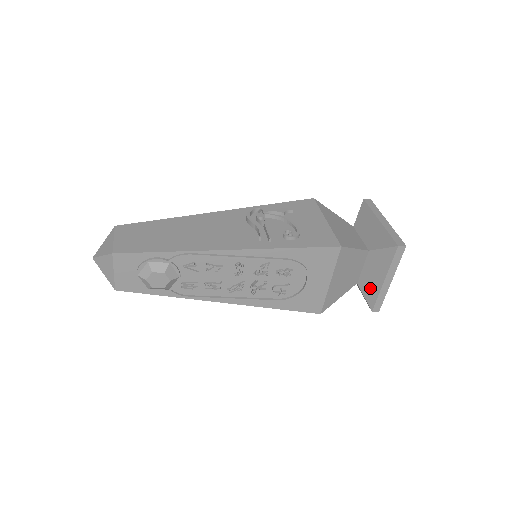
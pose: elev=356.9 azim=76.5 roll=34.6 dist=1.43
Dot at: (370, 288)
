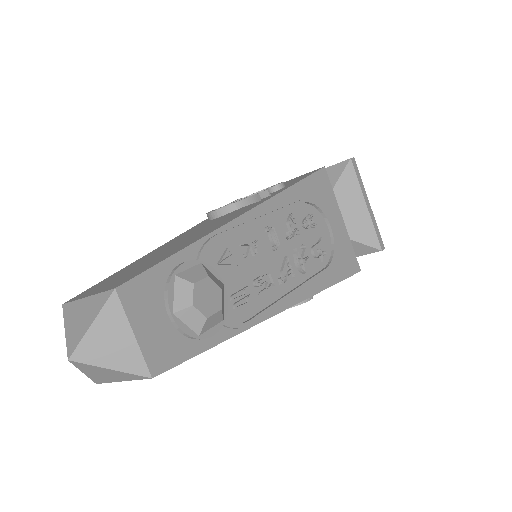
Dot at: (361, 228)
